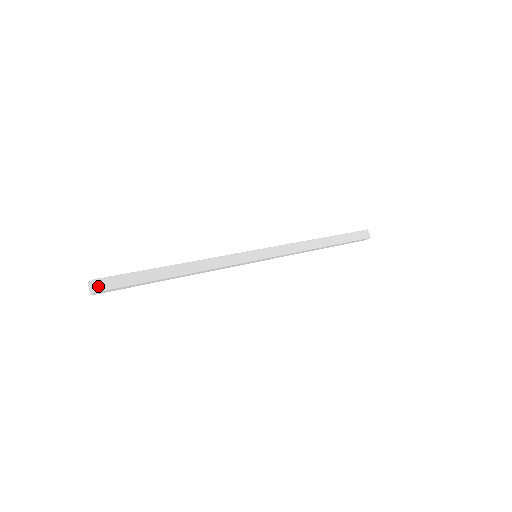
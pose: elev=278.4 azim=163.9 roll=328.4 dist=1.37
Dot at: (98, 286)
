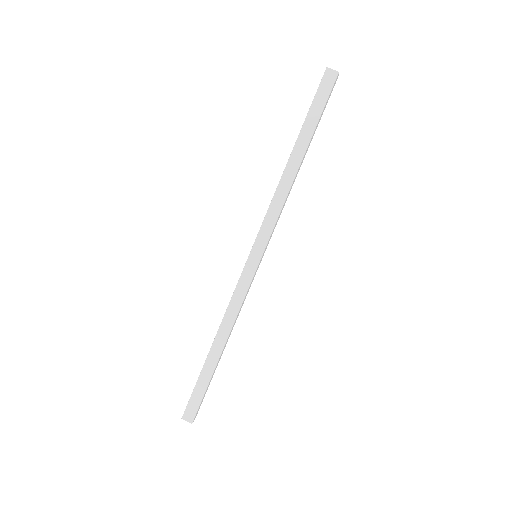
Dot at: (189, 417)
